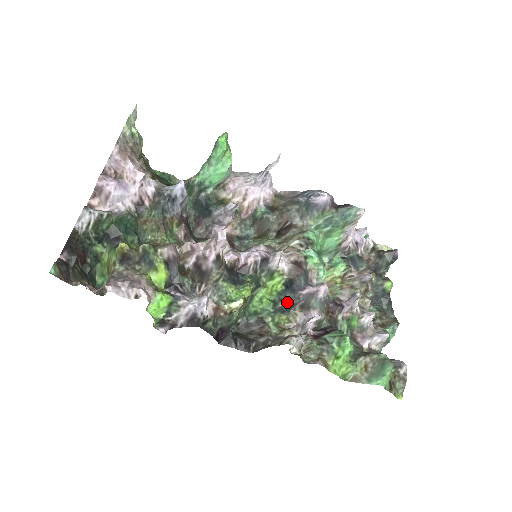
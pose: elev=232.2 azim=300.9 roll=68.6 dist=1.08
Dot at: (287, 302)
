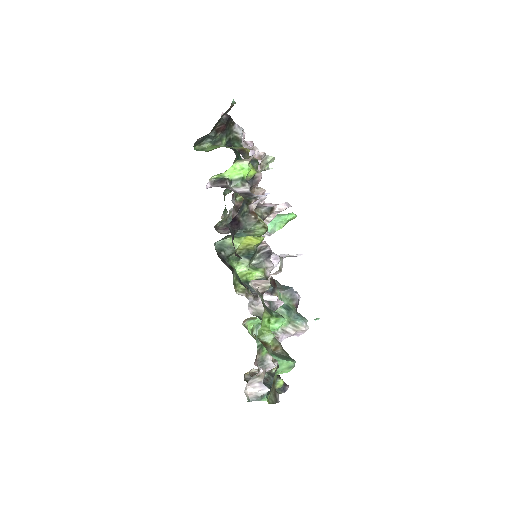
Dot at: (248, 288)
